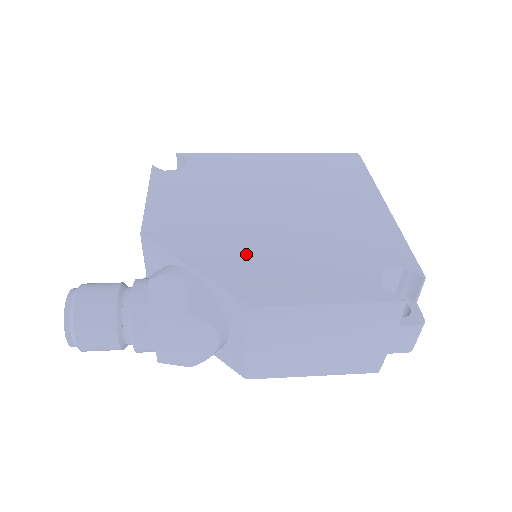
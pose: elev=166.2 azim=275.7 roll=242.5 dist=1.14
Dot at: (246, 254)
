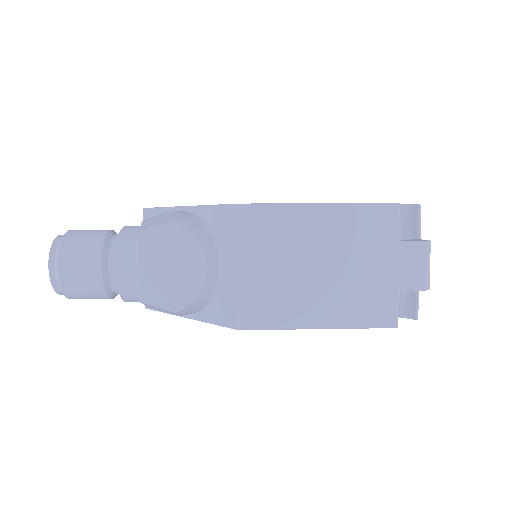
Dot at: occluded
